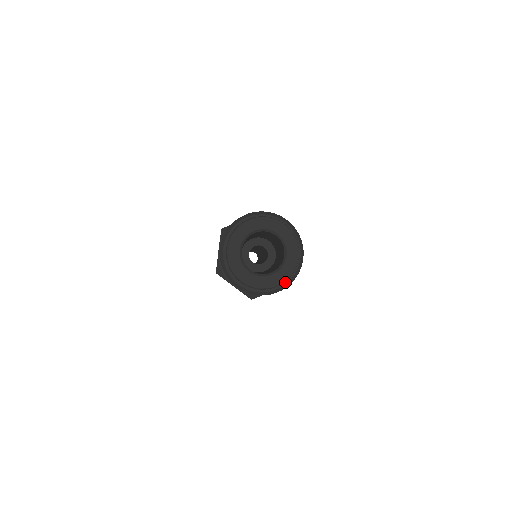
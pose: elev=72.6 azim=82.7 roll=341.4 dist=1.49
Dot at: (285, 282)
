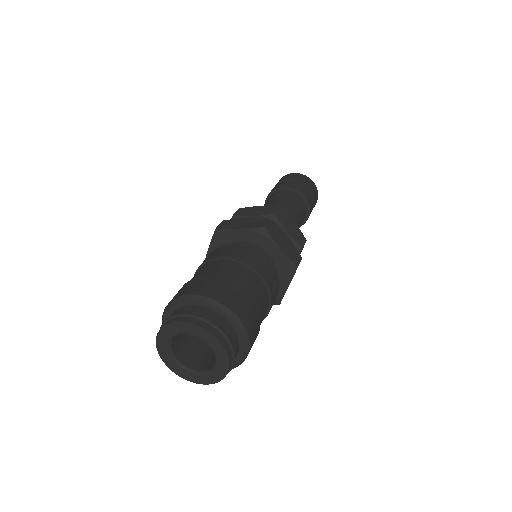
Dot at: (243, 348)
